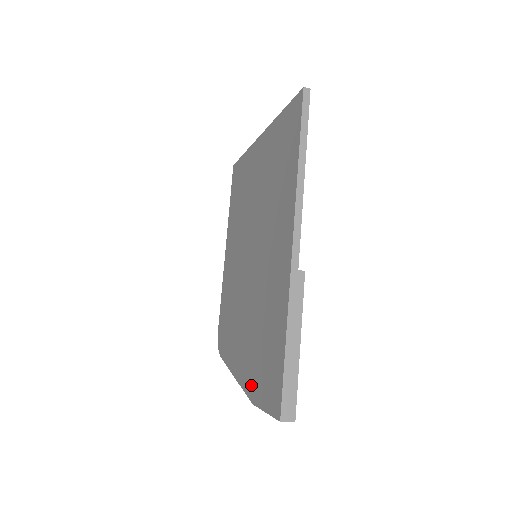
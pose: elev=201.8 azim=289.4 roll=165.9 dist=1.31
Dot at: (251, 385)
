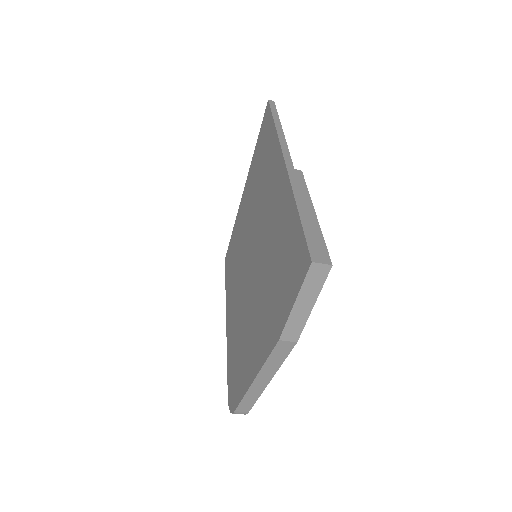
Dot at: (273, 330)
